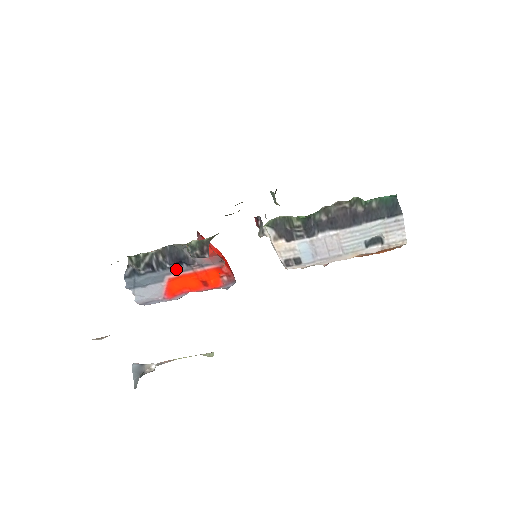
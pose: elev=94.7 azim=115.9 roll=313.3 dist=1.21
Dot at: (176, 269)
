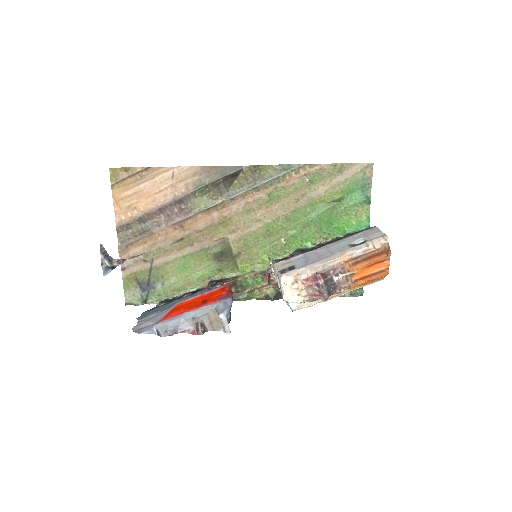
Dot at: (189, 297)
